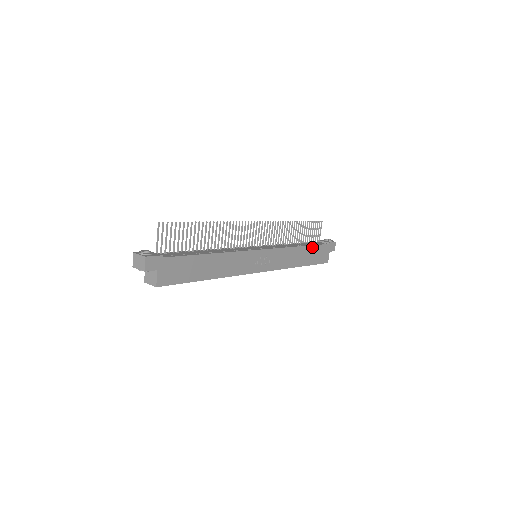
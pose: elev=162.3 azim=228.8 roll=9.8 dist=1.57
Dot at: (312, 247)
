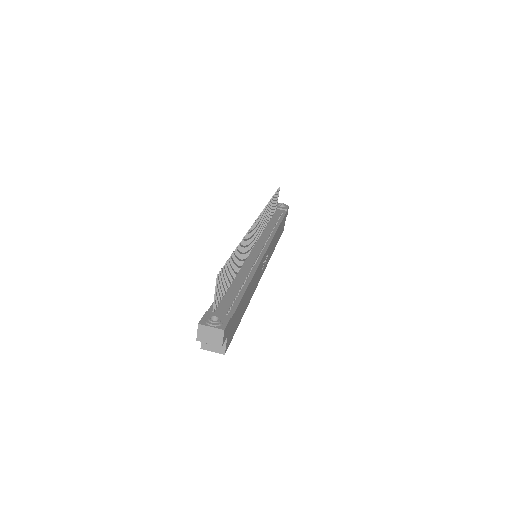
Dot at: (281, 222)
